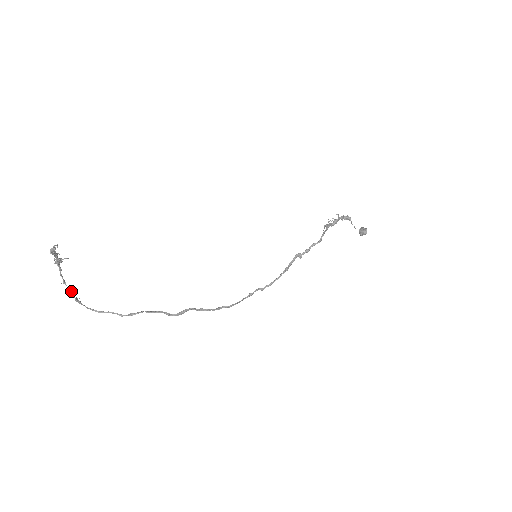
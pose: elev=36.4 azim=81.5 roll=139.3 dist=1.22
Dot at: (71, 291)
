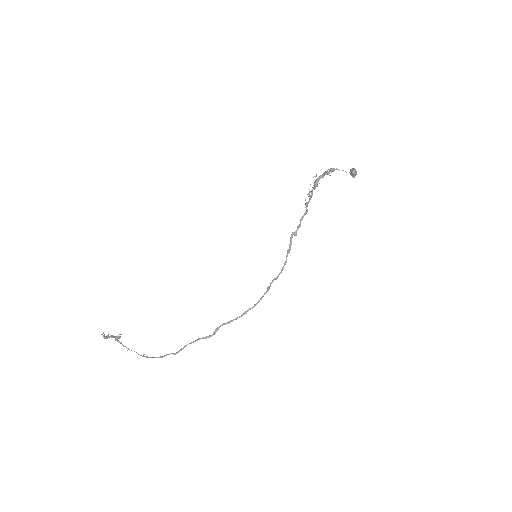
Dot at: occluded
